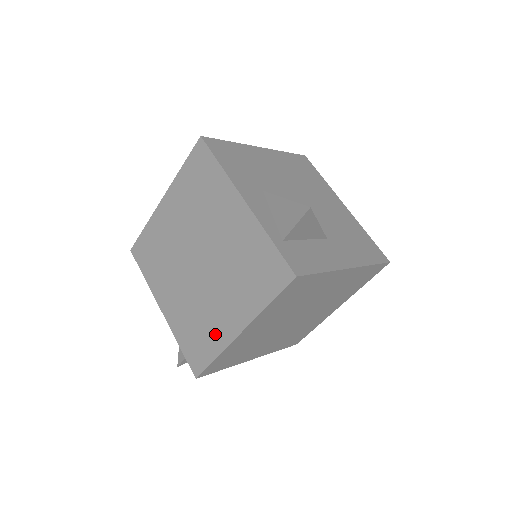
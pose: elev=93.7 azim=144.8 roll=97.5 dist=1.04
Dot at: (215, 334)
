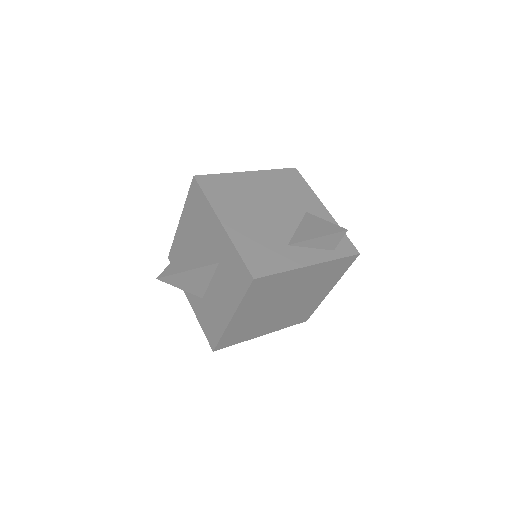
Dot at: (313, 304)
